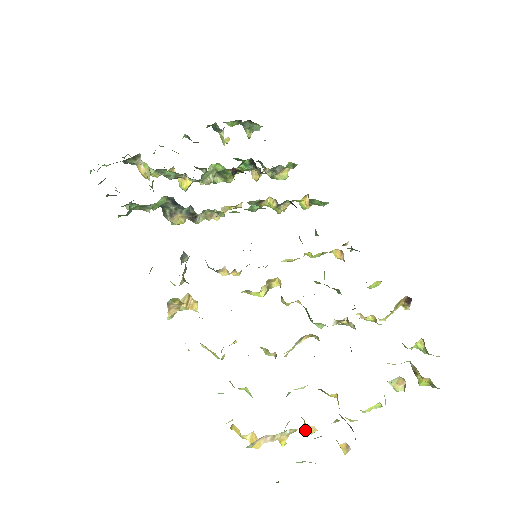
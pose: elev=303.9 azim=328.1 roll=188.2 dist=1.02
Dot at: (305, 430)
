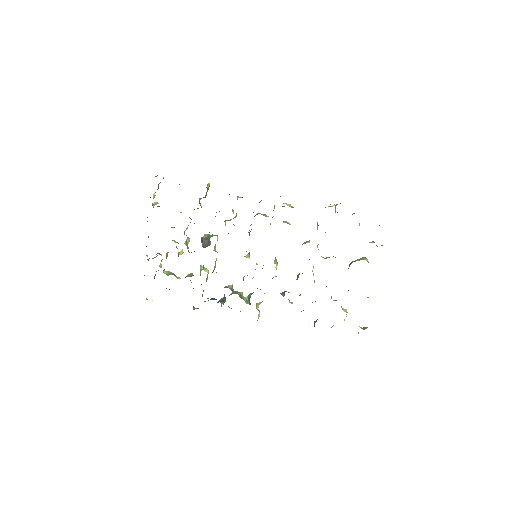
Dot at: occluded
